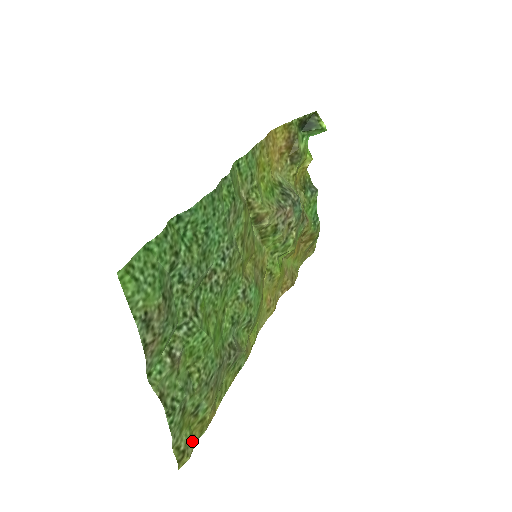
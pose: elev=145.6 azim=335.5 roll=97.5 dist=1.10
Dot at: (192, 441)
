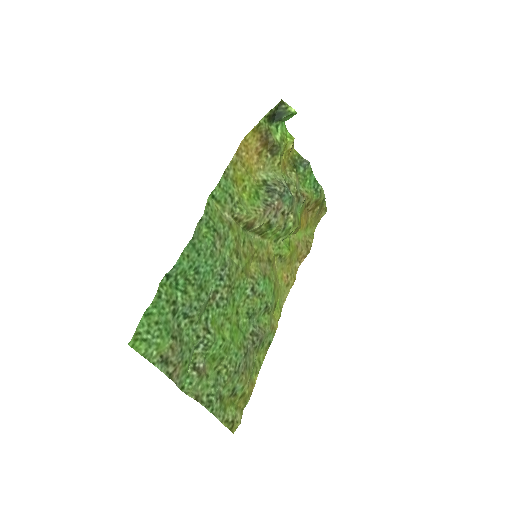
Dot at: (239, 411)
